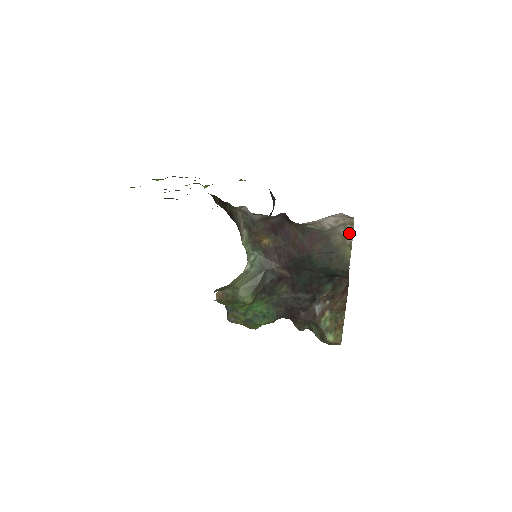
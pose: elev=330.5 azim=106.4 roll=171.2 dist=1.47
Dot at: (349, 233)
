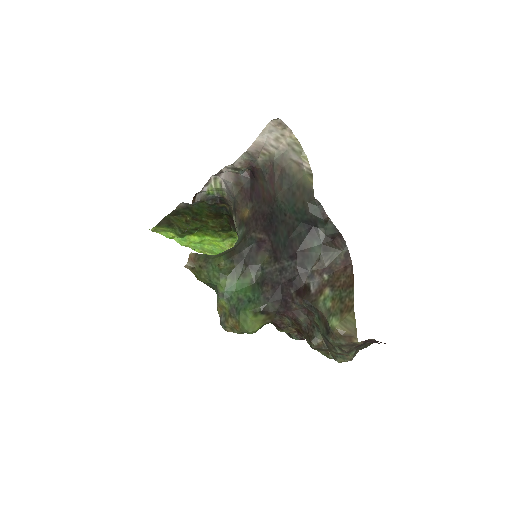
Dot at: (302, 158)
